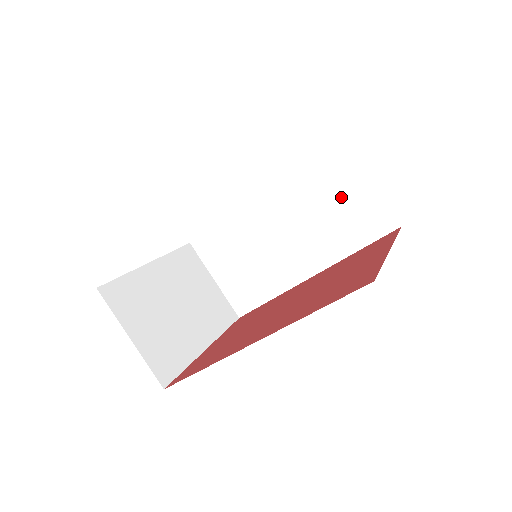
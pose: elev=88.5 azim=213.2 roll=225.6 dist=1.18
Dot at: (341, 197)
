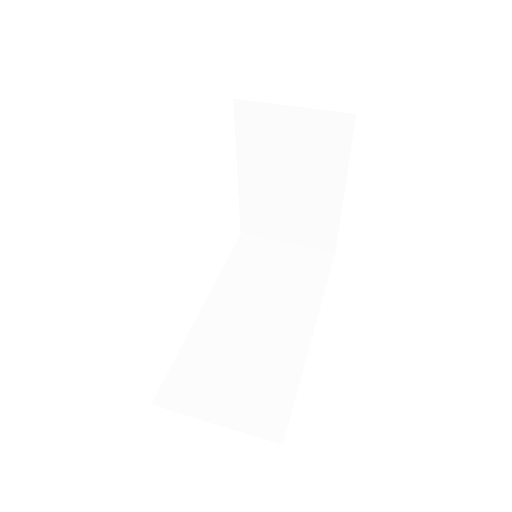
Dot at: (277, 263)
